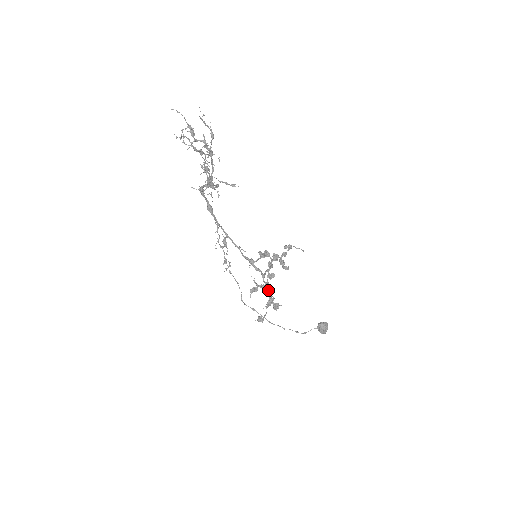
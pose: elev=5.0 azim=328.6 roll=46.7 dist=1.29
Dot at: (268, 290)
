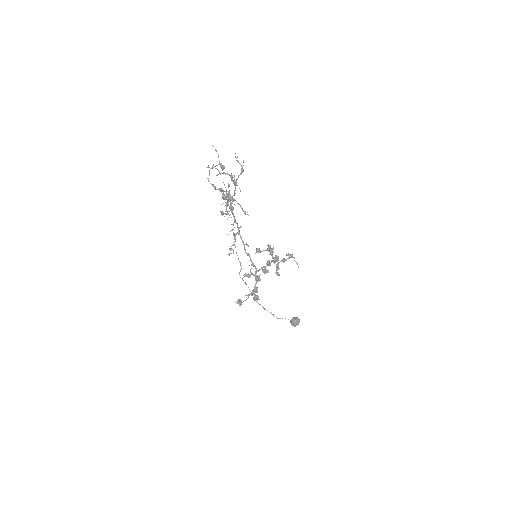
Dot at: (255, 284)
